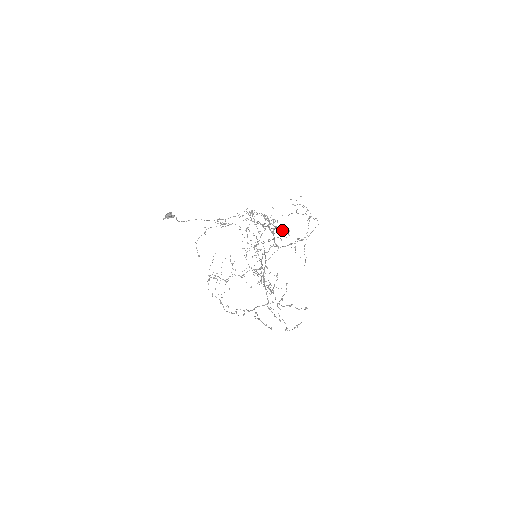
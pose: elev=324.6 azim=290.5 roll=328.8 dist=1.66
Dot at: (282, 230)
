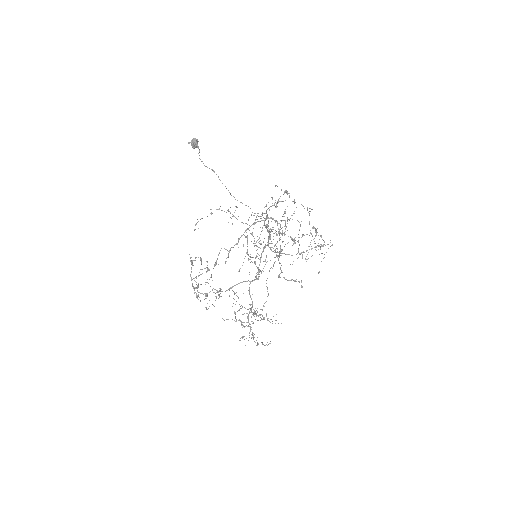
Dot at: (295, 202)
